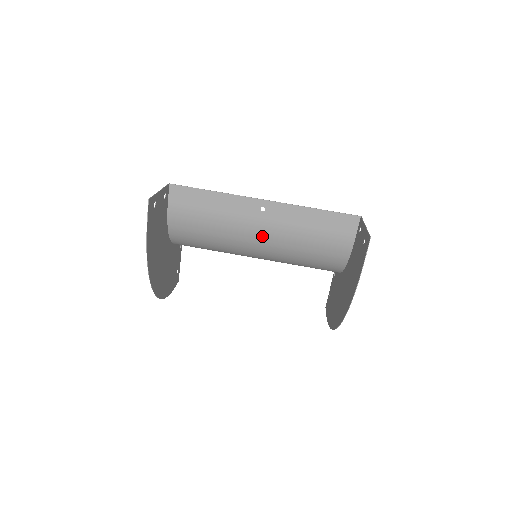
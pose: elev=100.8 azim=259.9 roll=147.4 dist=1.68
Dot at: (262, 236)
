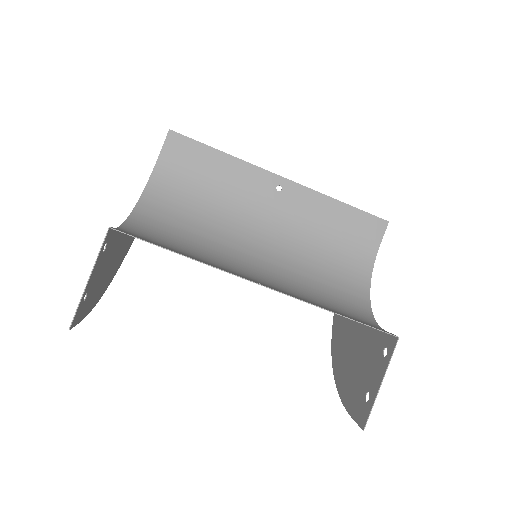
Dot at: (259, 277)
